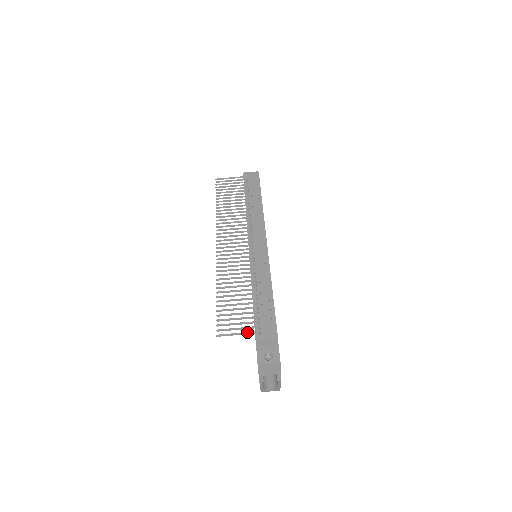
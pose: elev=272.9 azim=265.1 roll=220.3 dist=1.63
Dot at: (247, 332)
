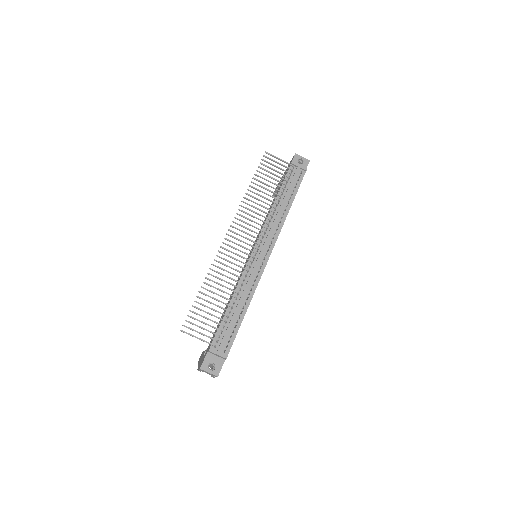
Dot at: (206, 341)
